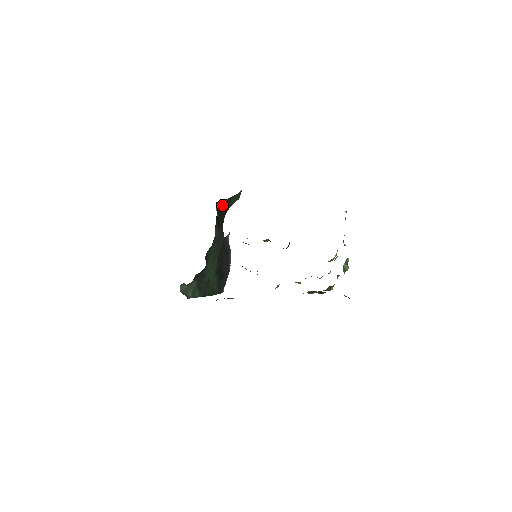
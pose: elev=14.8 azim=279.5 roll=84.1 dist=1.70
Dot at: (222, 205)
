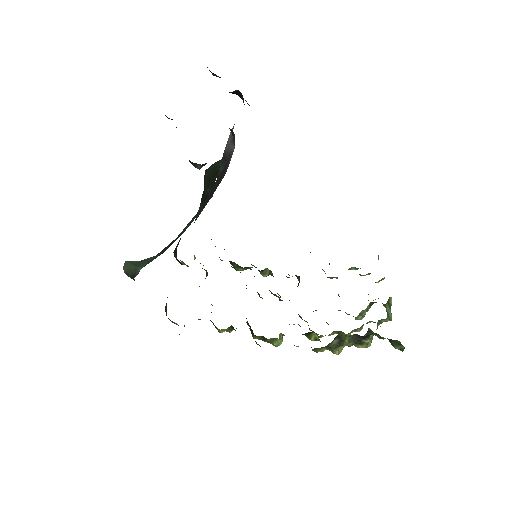
Dot at: (215, 165)
